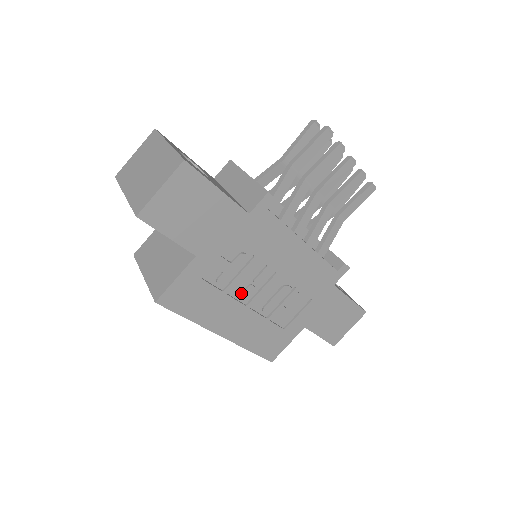
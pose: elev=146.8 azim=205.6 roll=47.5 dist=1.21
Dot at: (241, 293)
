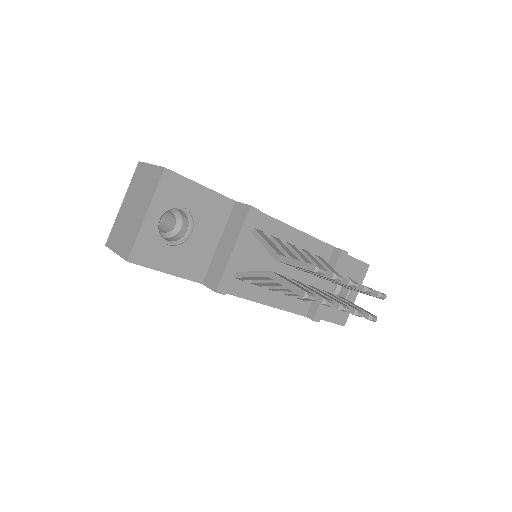
Dot at: occluded
